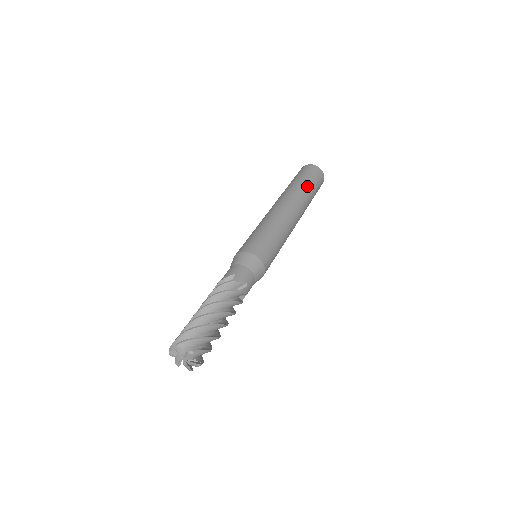
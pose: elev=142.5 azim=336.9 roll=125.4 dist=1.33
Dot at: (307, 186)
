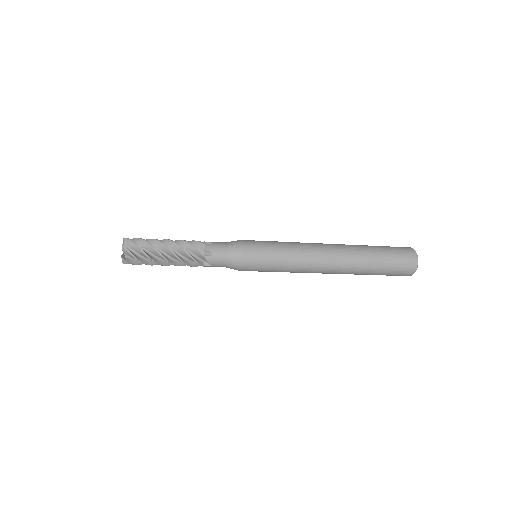
Dot at: (375, 254)
